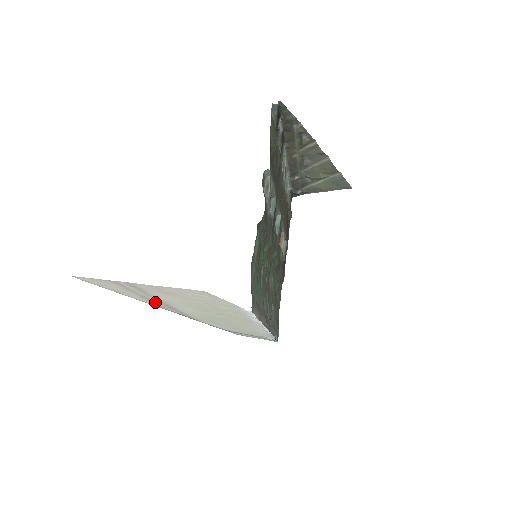
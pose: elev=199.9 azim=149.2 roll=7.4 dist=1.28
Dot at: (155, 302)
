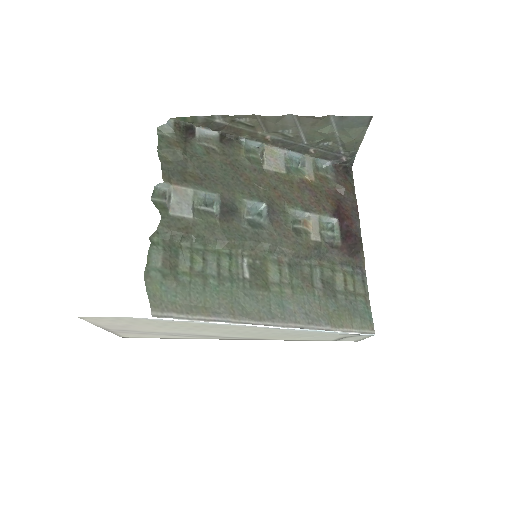
Dot at: (194, 336)
